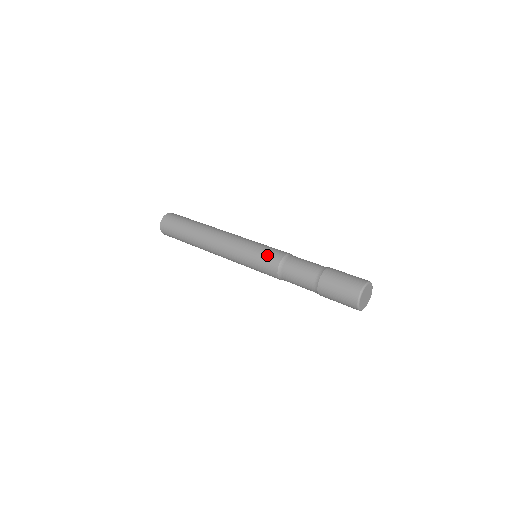
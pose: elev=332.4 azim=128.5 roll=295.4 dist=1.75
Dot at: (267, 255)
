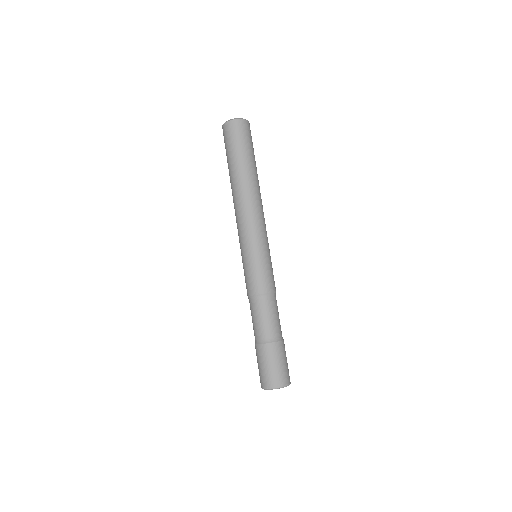
Dot at: (253, 277)
